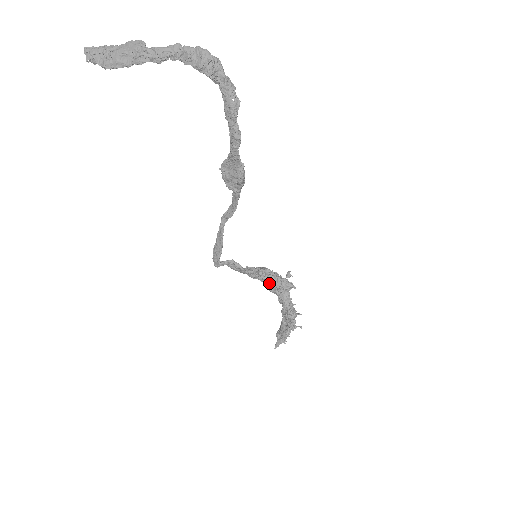
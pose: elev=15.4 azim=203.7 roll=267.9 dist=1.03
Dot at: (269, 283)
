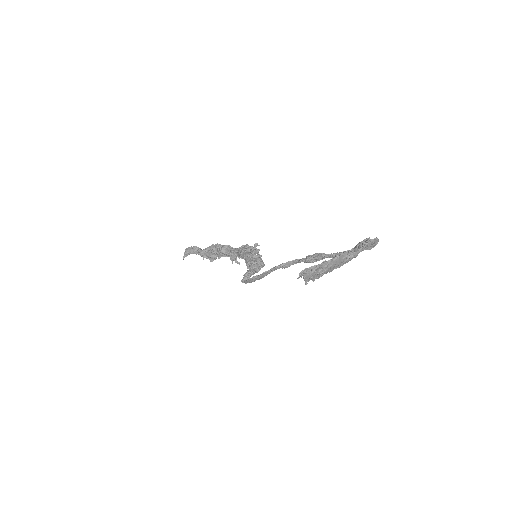
Dot at: occluded
